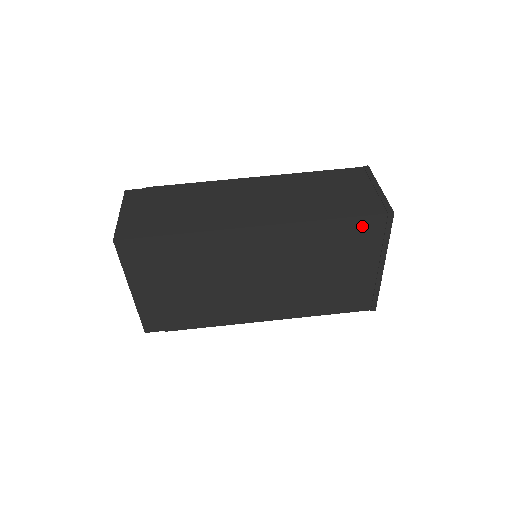
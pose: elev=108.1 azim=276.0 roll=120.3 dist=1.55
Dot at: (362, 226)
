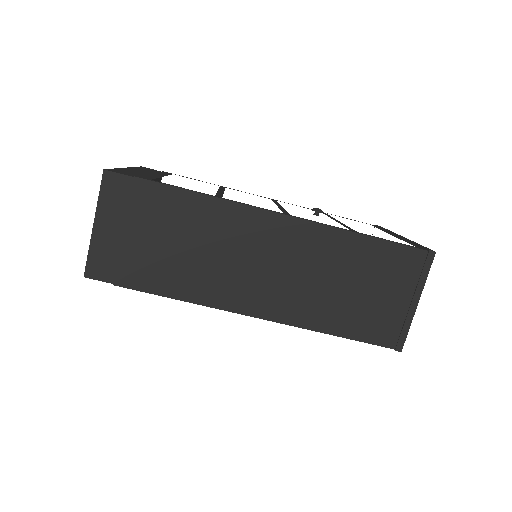
Dot at: occluded
